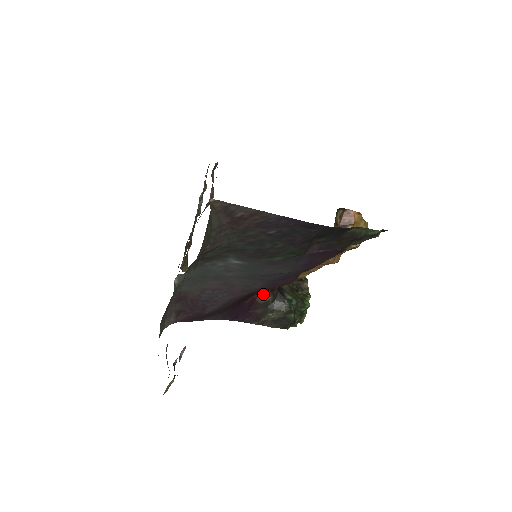
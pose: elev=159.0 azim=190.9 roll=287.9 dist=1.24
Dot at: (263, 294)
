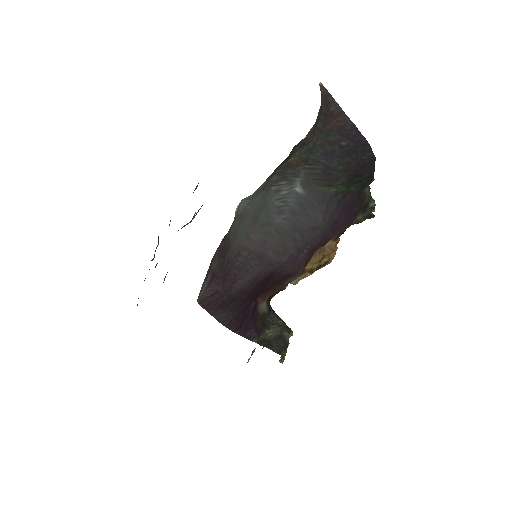
Dot at: (262, 302)
